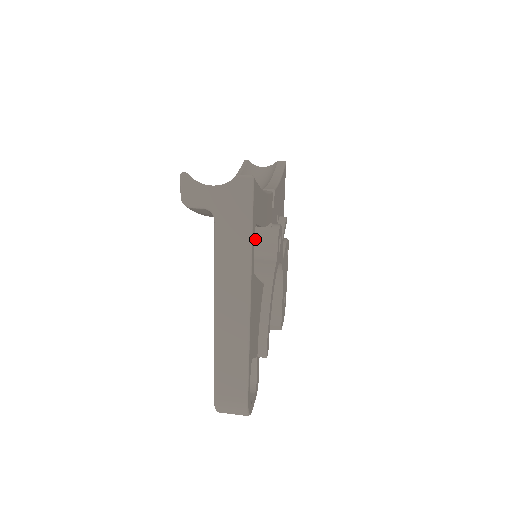
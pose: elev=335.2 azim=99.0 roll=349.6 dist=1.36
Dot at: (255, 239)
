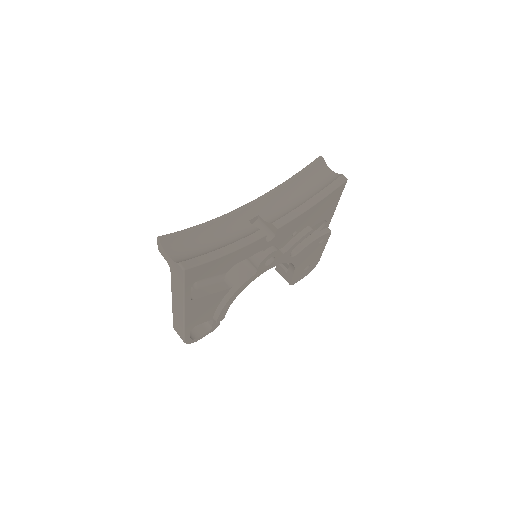
Dot at: occluded
